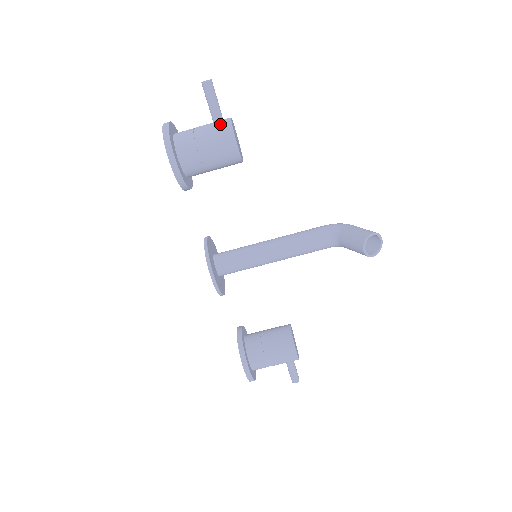
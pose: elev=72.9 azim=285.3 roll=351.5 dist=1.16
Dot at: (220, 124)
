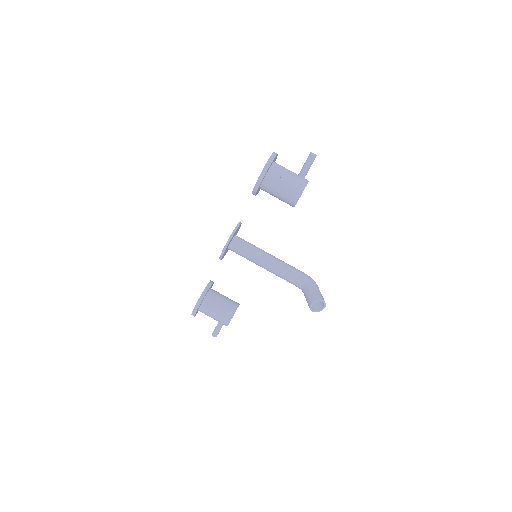
Dot at: (300, 180)
